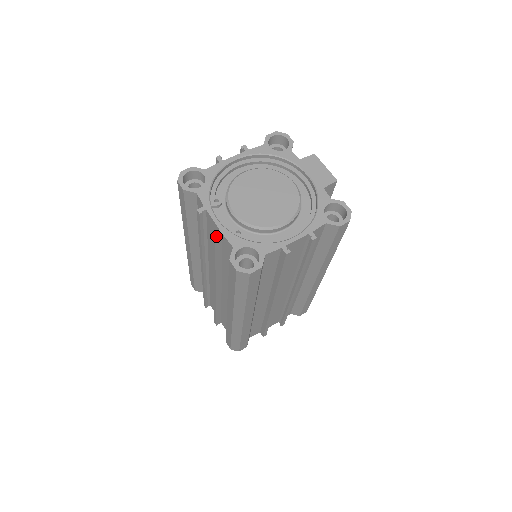
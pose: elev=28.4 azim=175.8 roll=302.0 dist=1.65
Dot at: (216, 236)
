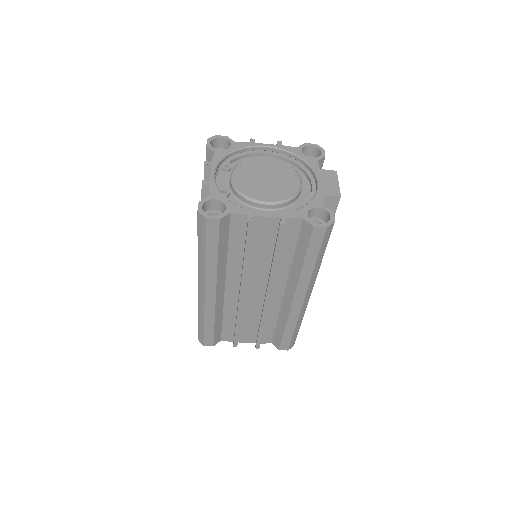
Dot at: (203, 183)
